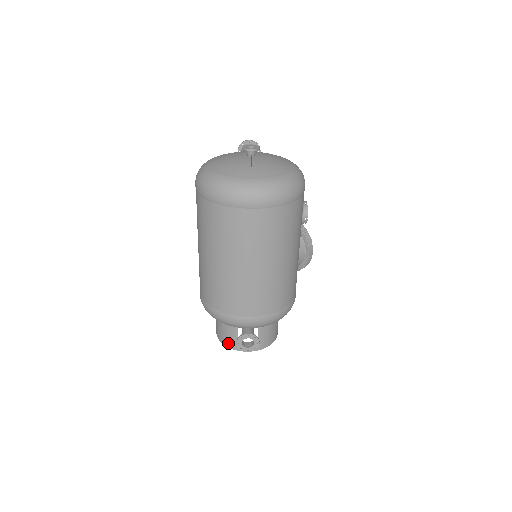
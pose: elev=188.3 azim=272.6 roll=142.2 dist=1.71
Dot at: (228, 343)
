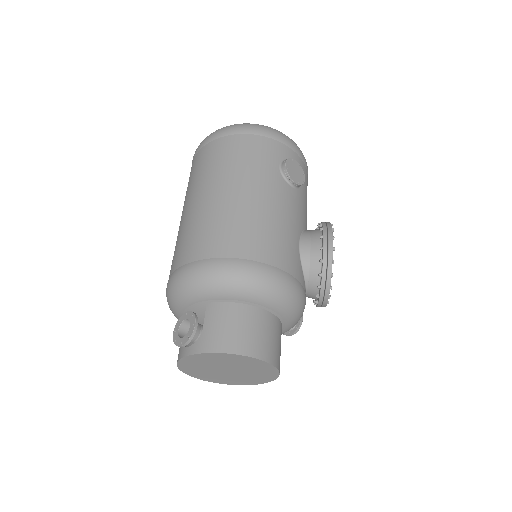
Dot at: occluded
